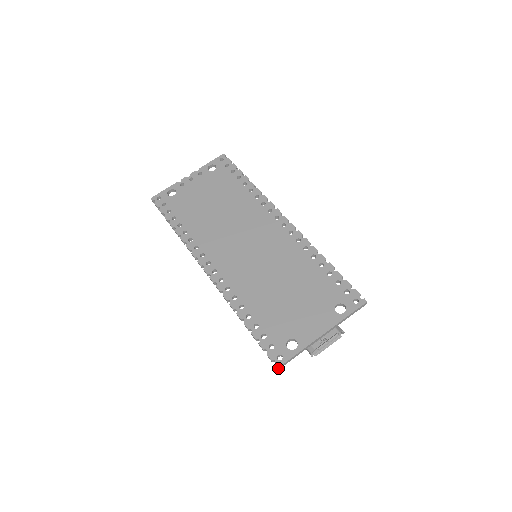
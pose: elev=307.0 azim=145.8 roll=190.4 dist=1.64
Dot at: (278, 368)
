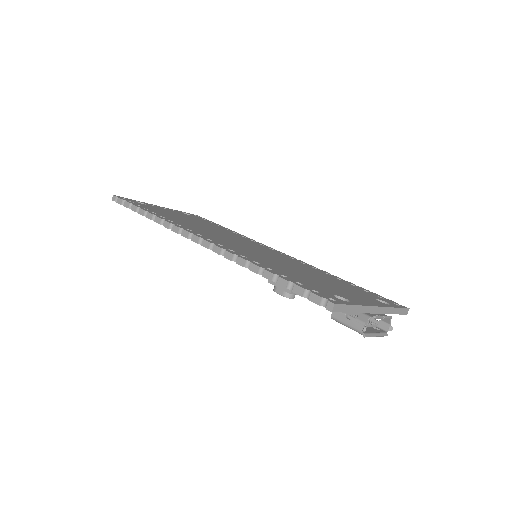
Dot at: (334, 306)
